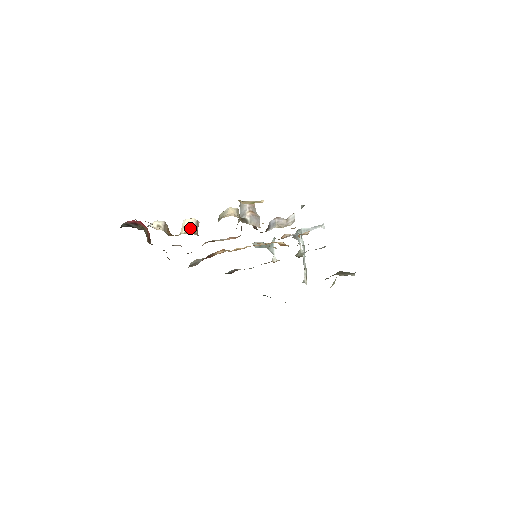
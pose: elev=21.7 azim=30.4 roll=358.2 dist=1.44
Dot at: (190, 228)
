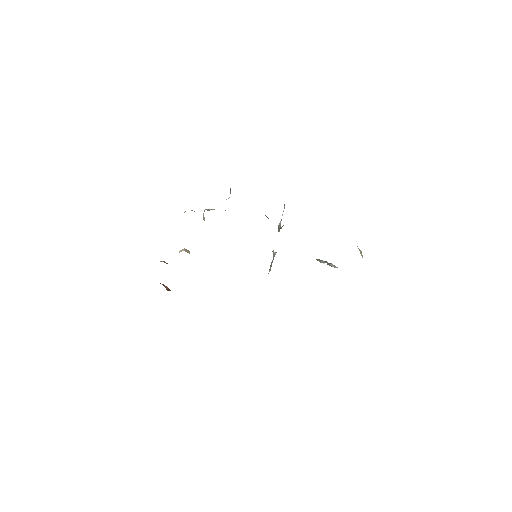
Dot at: occluded
